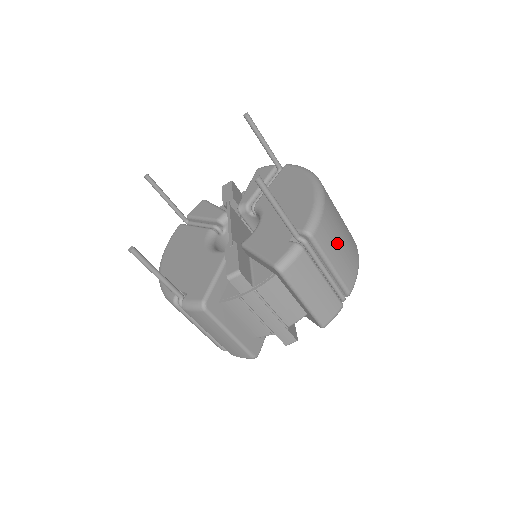
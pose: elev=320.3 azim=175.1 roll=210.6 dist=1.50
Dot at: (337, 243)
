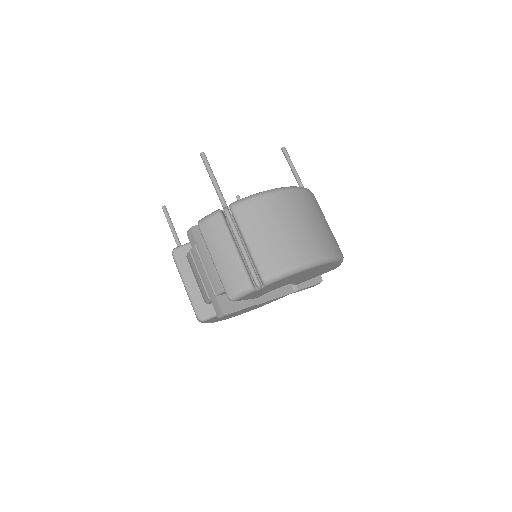
Dot at: (264, 229)
